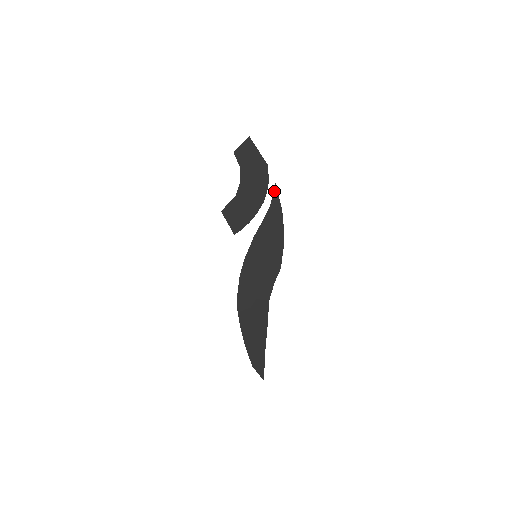
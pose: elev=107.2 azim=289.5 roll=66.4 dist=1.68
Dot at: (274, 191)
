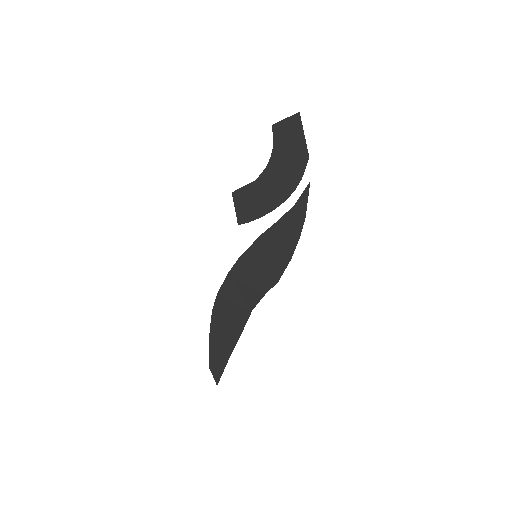
Dot at: (305, 191)
